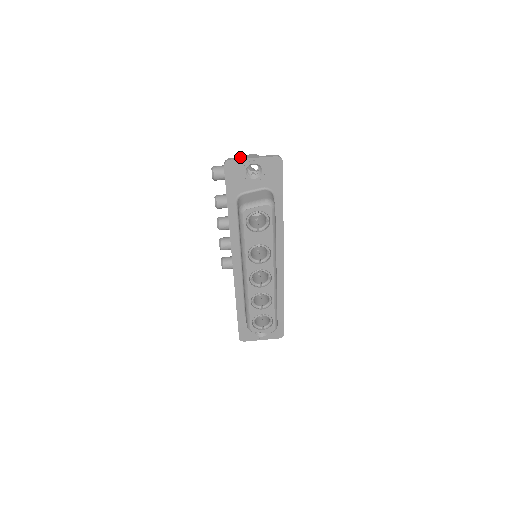
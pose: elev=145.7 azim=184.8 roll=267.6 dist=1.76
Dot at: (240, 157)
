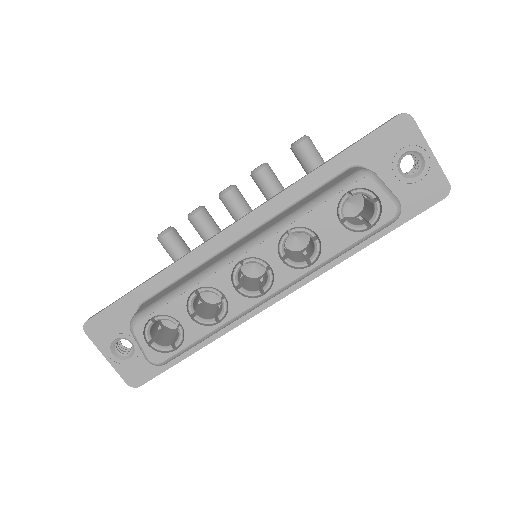
Dot at: (420, 132)
